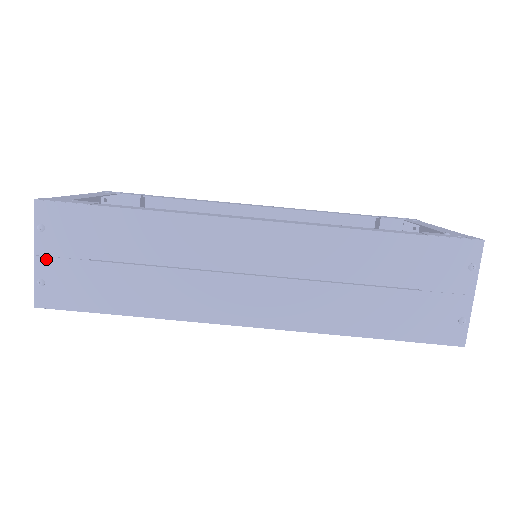
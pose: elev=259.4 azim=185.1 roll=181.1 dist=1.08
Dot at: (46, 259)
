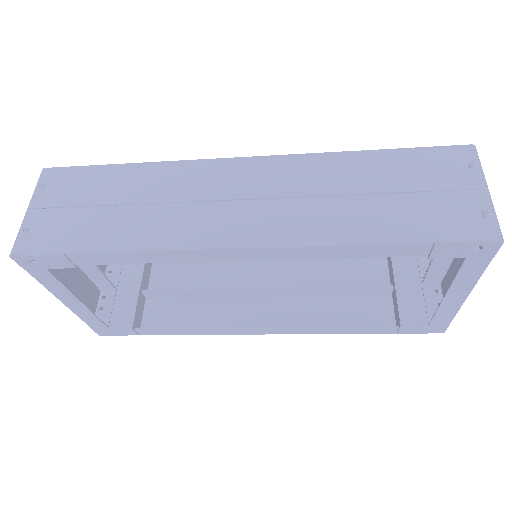
Dot at: (37, 211)
